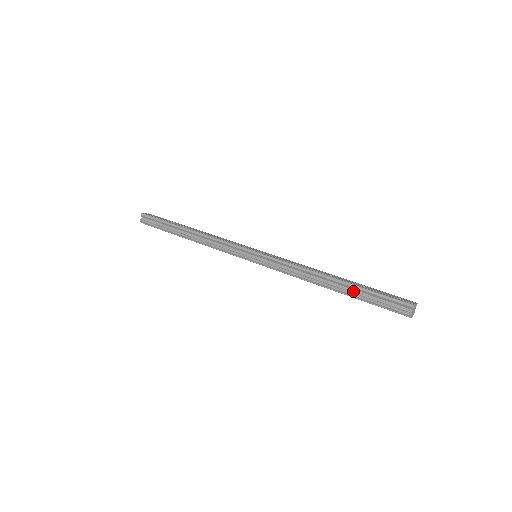
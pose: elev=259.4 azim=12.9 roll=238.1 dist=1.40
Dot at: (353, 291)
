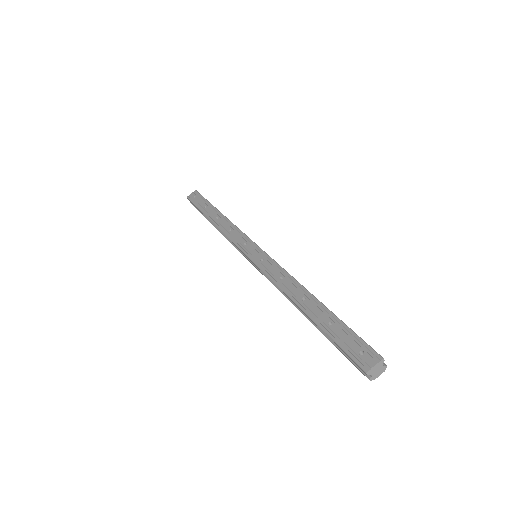
Dot at: occluded
